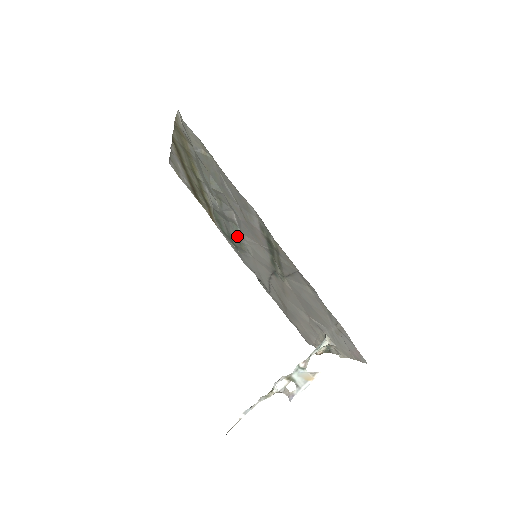
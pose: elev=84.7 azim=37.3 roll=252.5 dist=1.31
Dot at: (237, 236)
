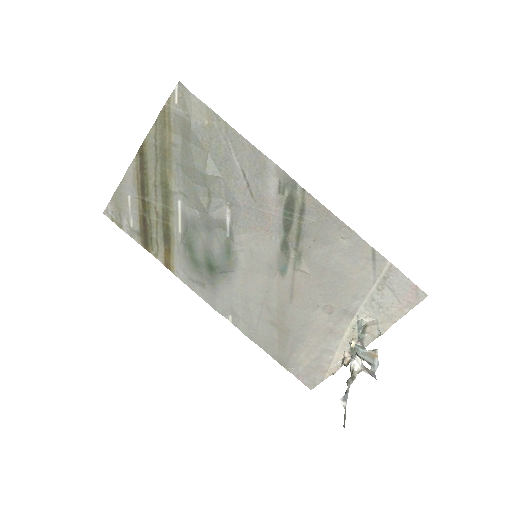
Dot at: (225, 246)
